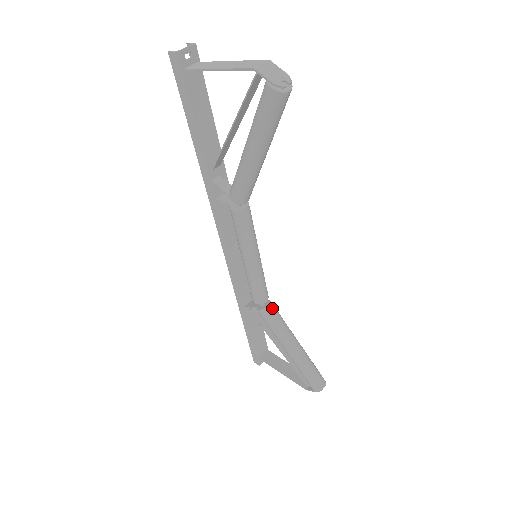
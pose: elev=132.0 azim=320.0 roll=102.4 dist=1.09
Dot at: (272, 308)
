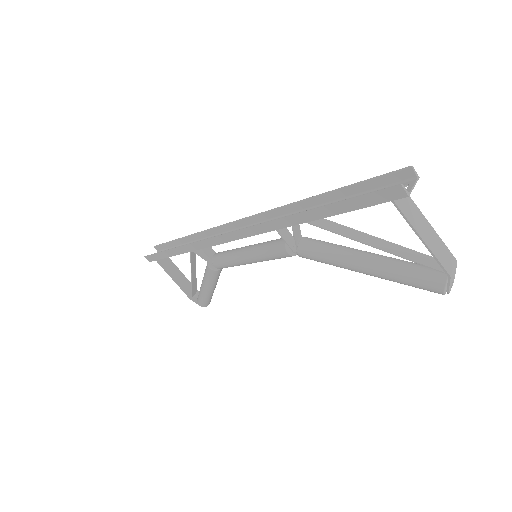
Dot at: occluded
